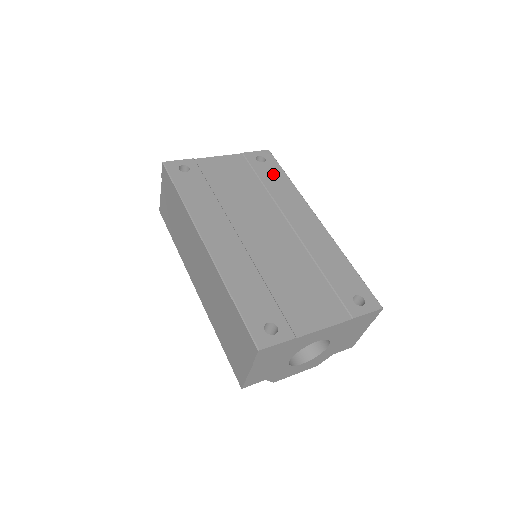
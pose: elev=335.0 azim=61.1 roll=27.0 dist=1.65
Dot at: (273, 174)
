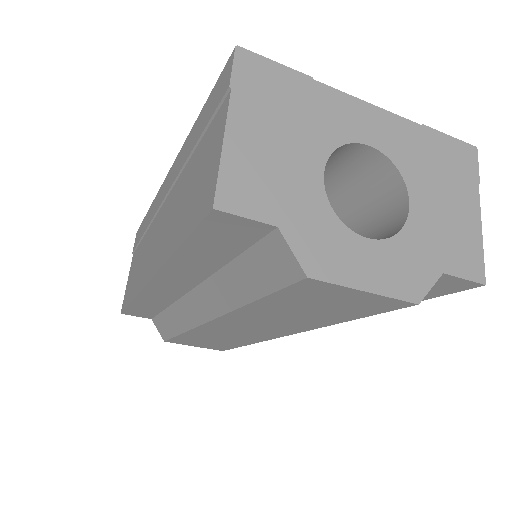
Dot at: occluded
